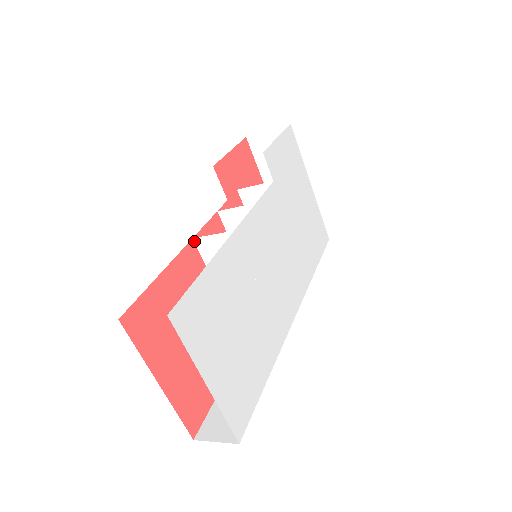
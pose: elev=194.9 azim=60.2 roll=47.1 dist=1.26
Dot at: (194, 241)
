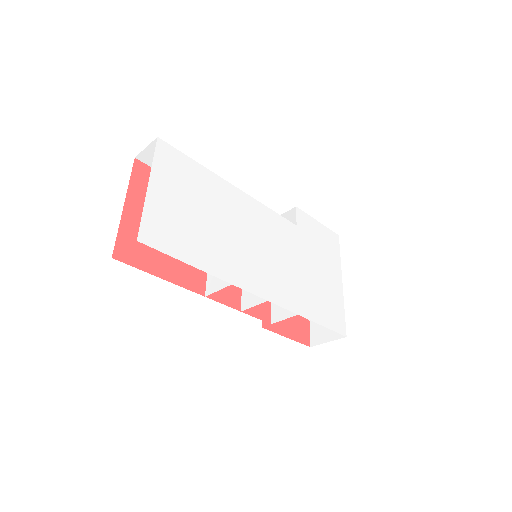
Dot at: occluded
